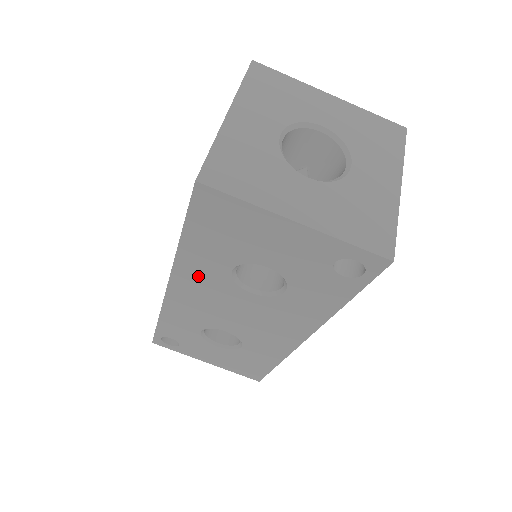
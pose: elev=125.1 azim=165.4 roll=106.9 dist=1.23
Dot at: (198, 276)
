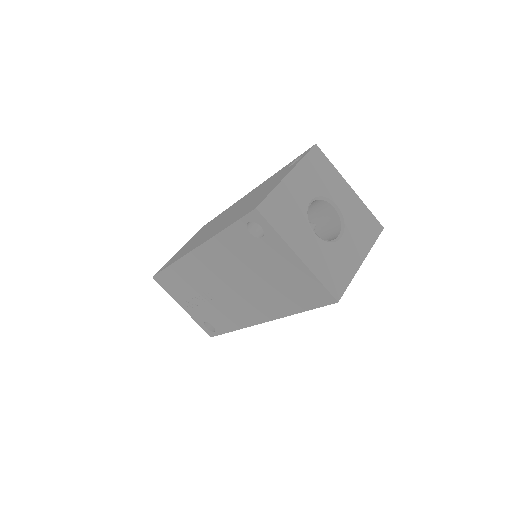
Dot at: occluded
